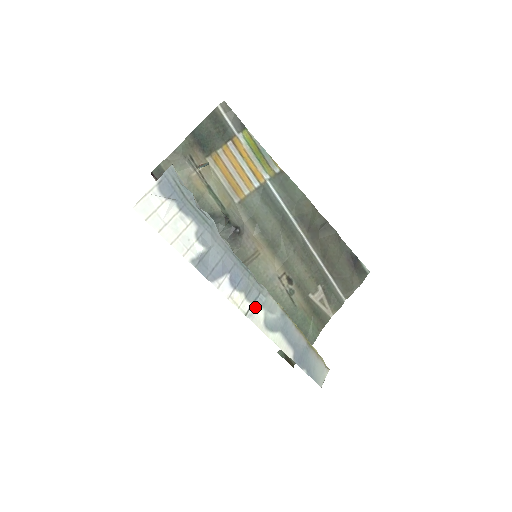
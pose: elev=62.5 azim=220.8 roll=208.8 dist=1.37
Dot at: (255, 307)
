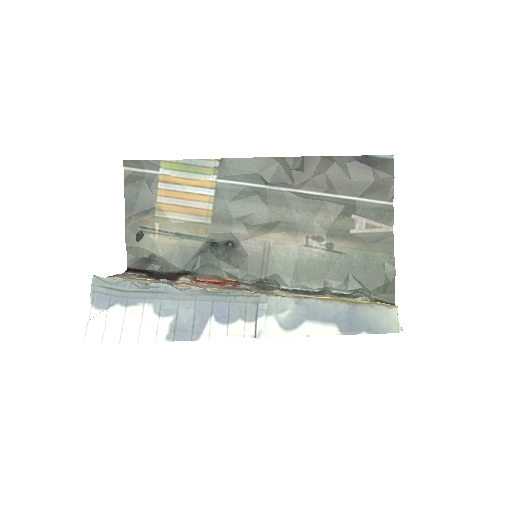
Dot at: (260, 322)
